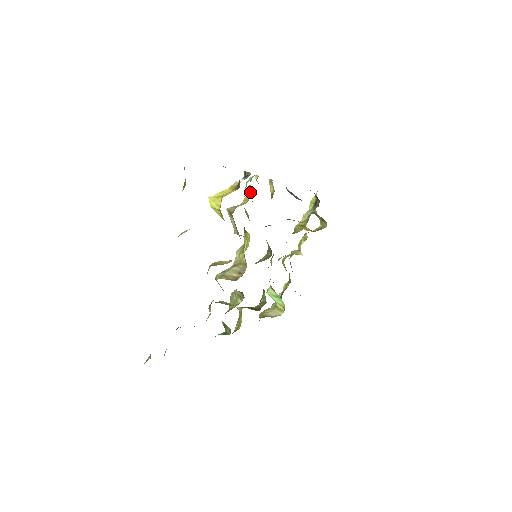
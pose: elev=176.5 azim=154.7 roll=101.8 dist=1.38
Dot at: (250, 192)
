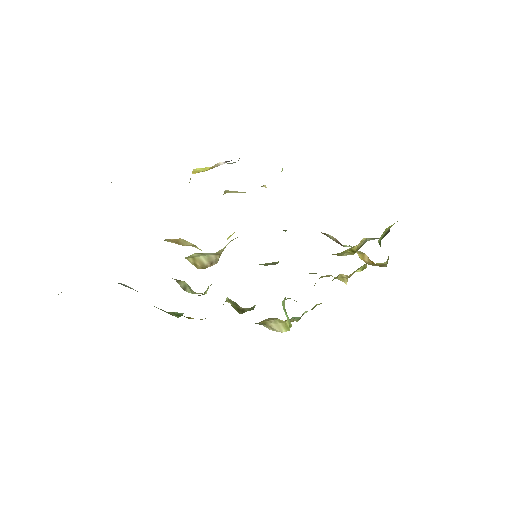
Dot at: occluded
